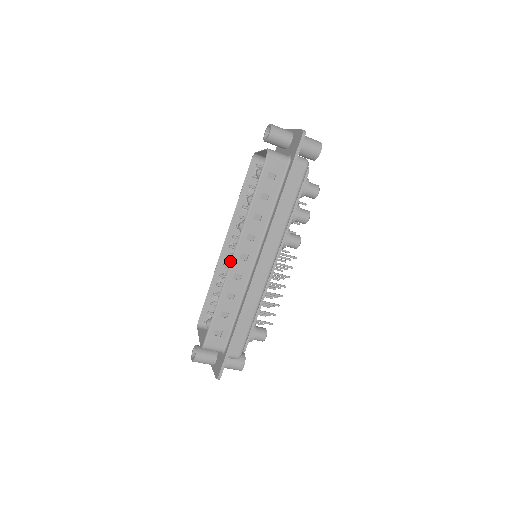
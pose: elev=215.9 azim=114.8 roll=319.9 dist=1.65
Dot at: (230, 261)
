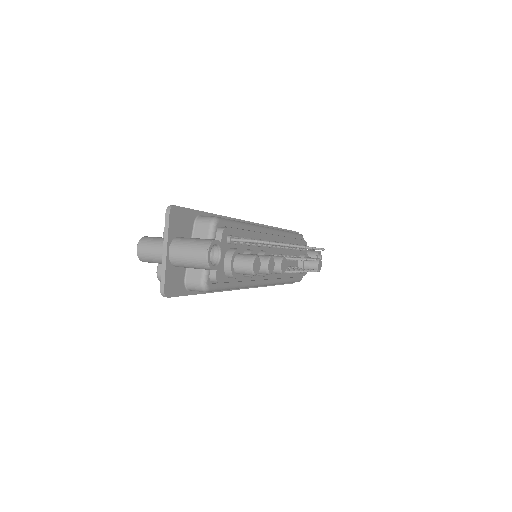
Dot at: occluded
